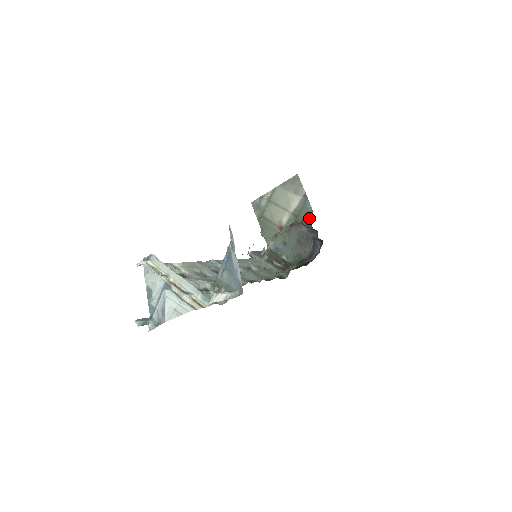
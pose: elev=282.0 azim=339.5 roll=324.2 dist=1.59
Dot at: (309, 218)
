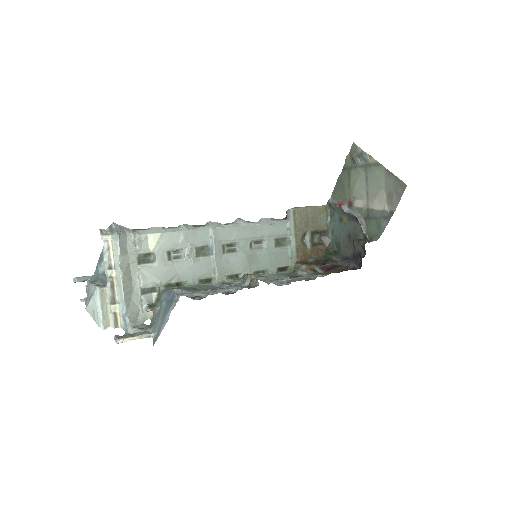
Dot at: (372, 236)
